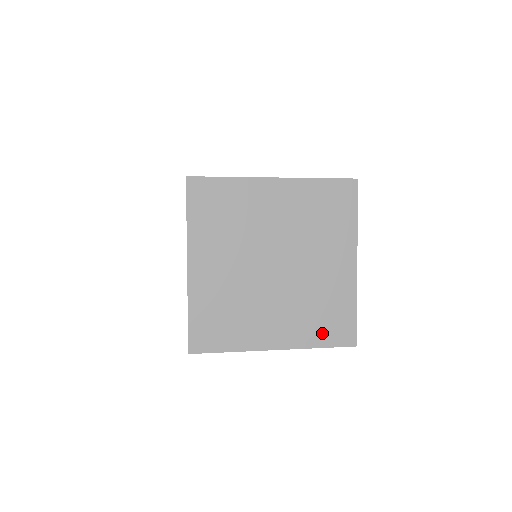
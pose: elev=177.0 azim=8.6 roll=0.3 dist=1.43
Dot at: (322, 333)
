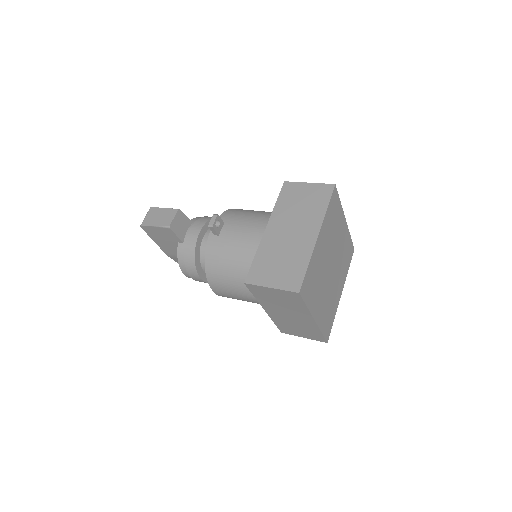
Dot at: (348, 263)
